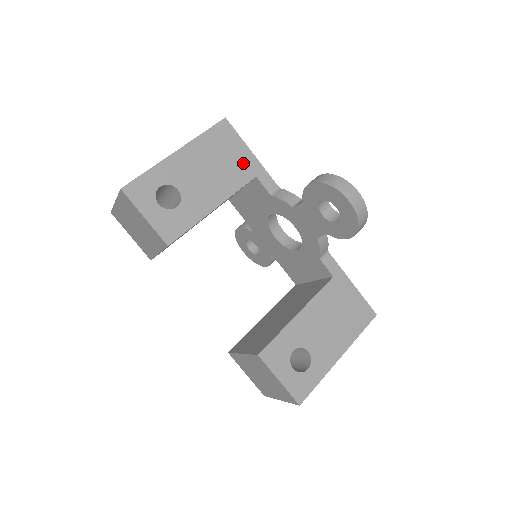
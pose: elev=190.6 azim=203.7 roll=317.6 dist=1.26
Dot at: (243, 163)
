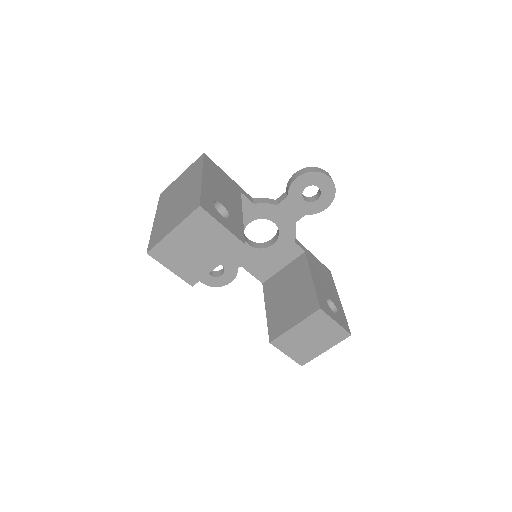
Dot at: (231, 183)
